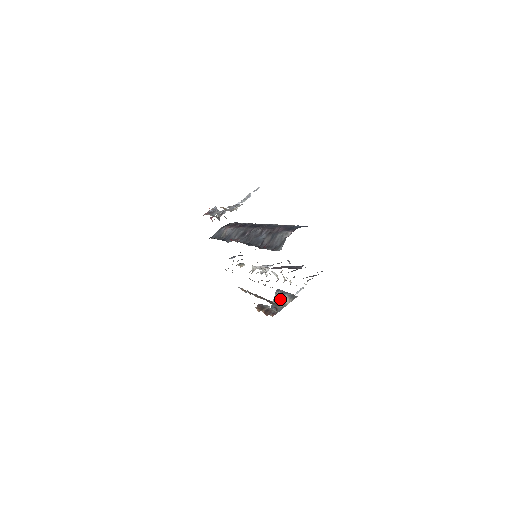
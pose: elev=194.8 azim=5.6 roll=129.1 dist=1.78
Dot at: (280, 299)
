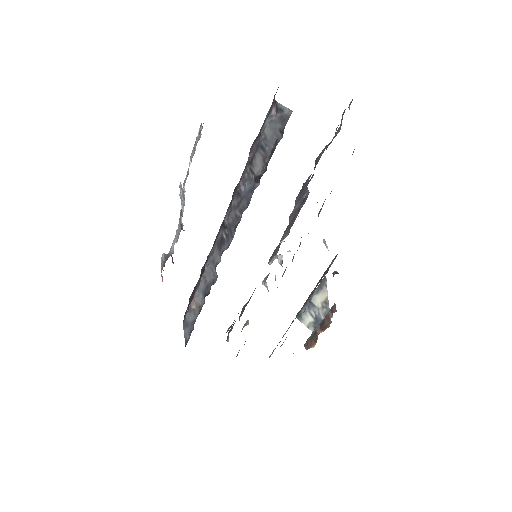
Dot at: (313, 312)
